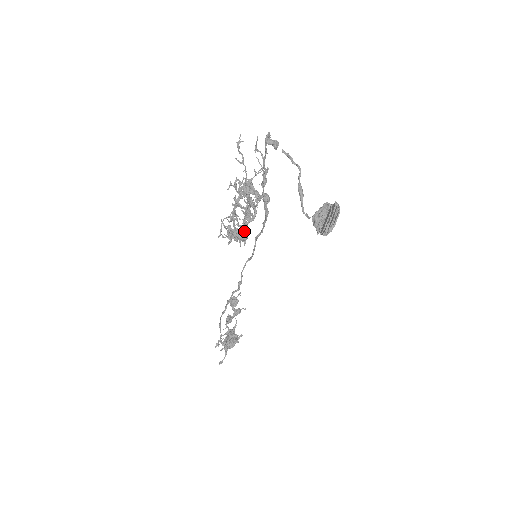
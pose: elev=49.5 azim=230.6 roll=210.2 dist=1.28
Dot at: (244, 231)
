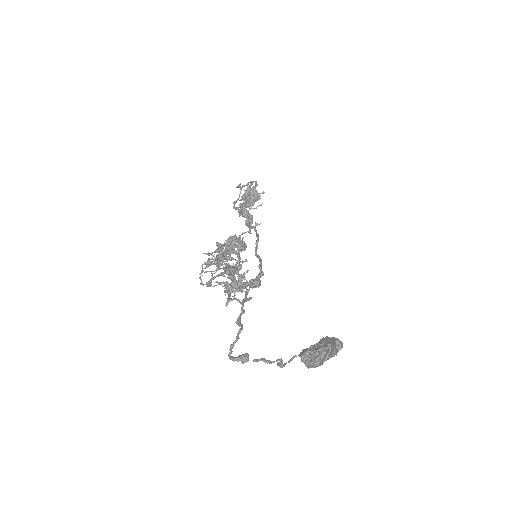
Dot at: (227, 293)
